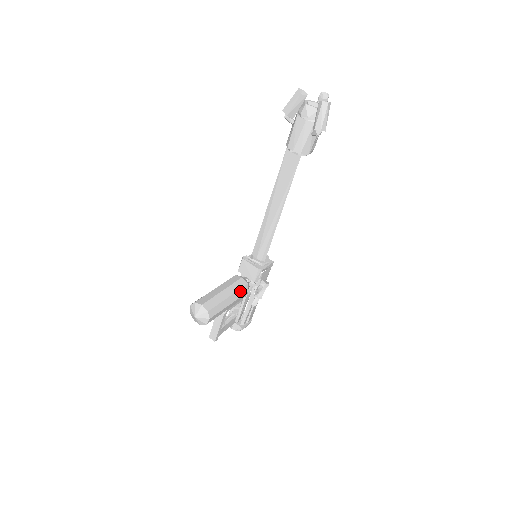
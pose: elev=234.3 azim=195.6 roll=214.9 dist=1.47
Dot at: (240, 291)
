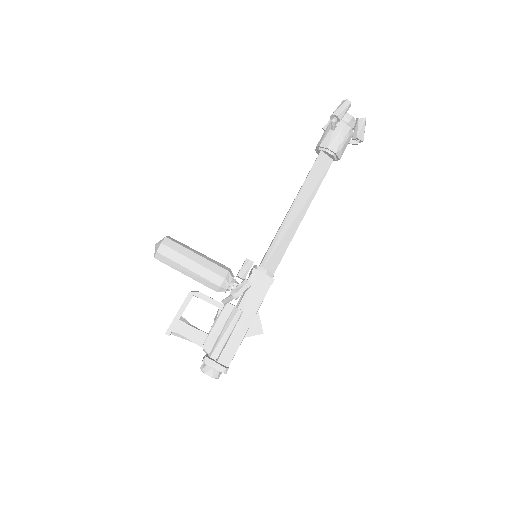
Dot at: (215, 266)
